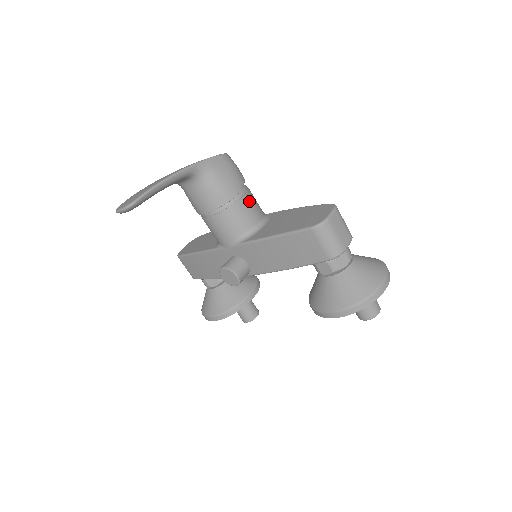
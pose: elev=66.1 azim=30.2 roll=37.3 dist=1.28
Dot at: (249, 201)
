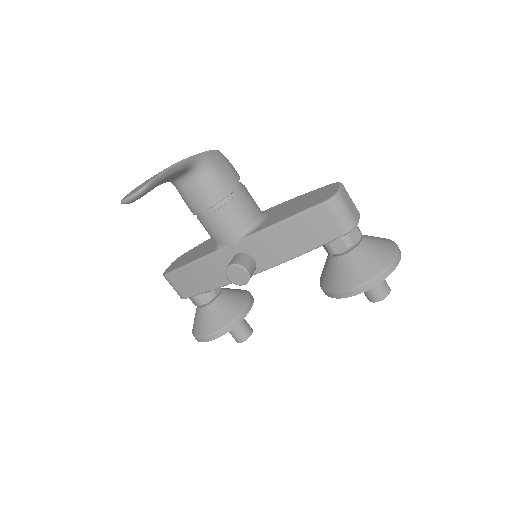
Dot at: (248, 195)
